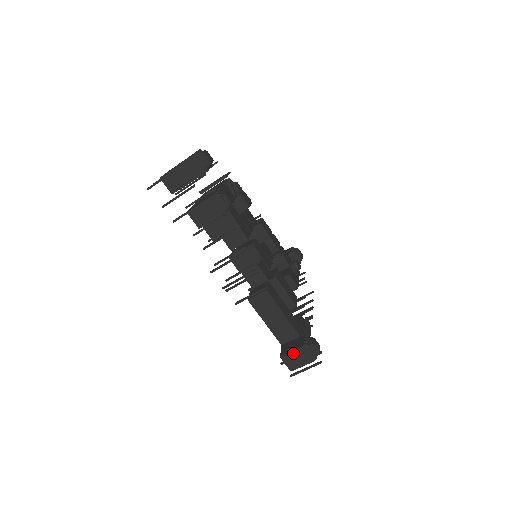
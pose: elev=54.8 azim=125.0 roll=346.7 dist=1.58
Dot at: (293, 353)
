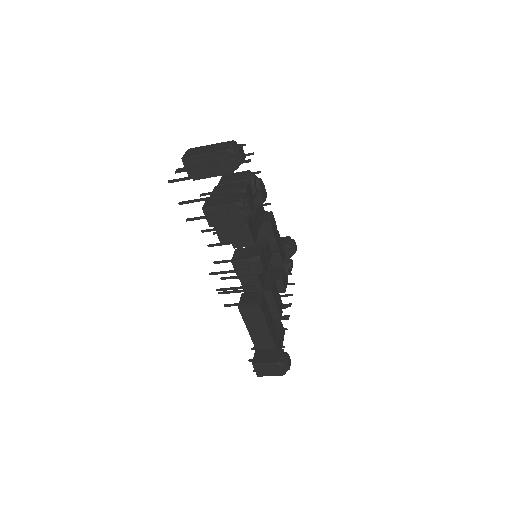
Dot at: (266, 365)
